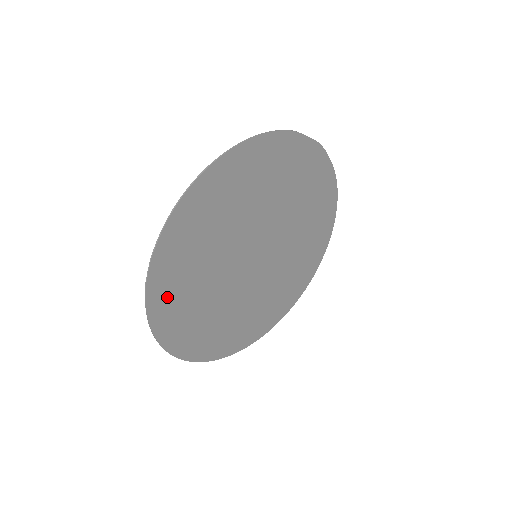
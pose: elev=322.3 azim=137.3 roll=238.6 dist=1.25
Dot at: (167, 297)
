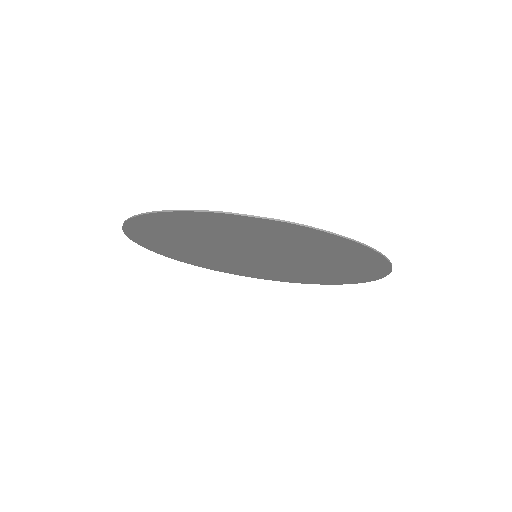
Dot at: (169, 252)
